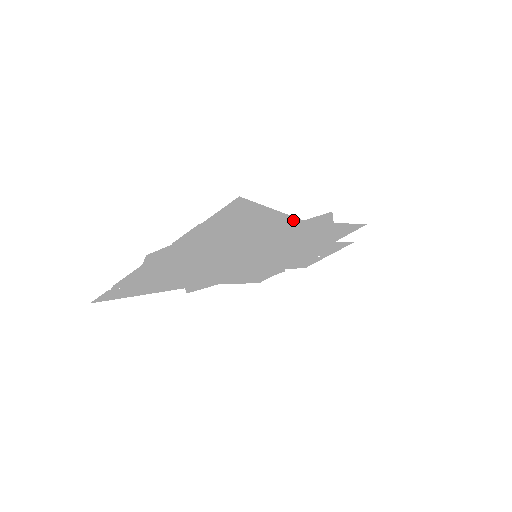
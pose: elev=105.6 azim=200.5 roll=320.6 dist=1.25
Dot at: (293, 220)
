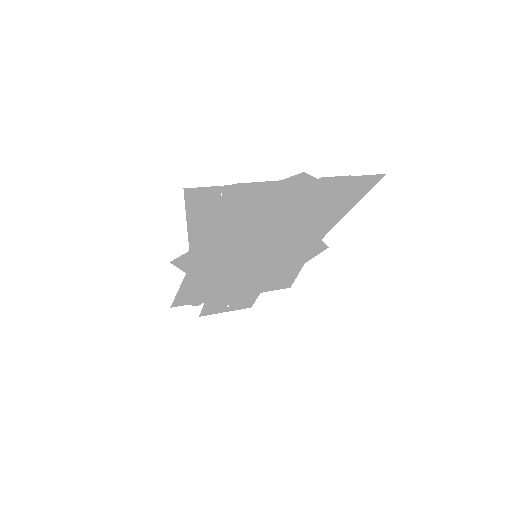
Dot at: (325, 233)
